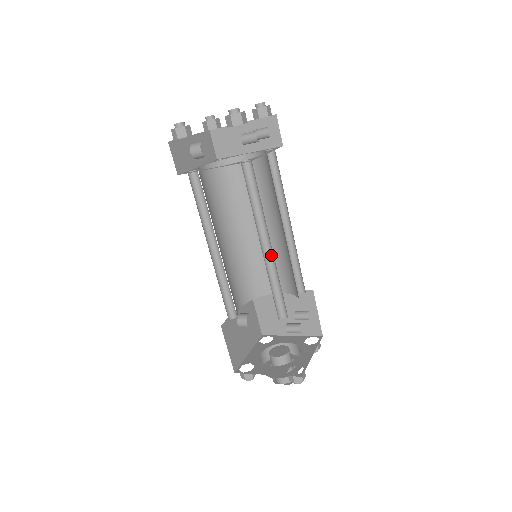
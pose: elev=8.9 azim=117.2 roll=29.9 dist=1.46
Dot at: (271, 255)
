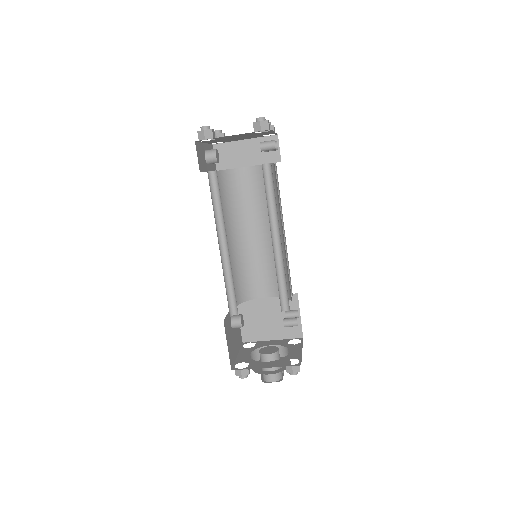
Dot at: (279, 250)
